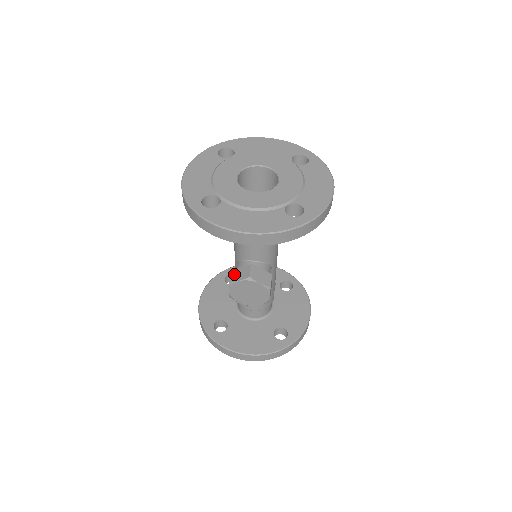
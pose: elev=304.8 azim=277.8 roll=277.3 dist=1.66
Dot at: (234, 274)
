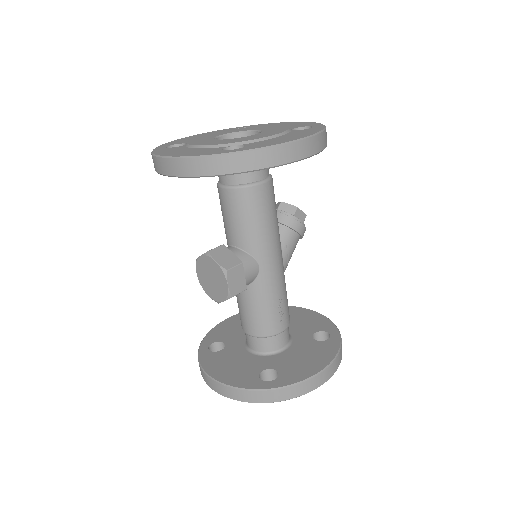
Dot at: occluded
